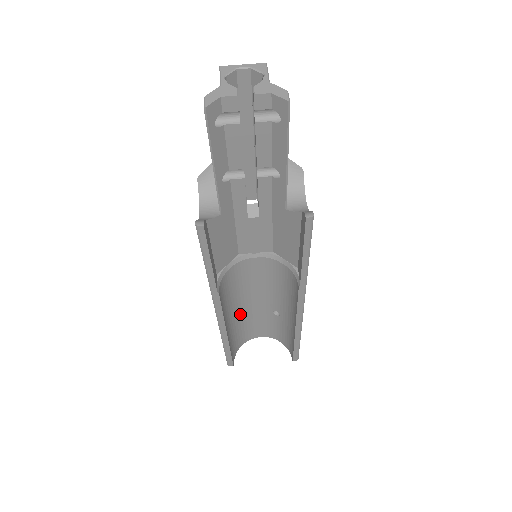
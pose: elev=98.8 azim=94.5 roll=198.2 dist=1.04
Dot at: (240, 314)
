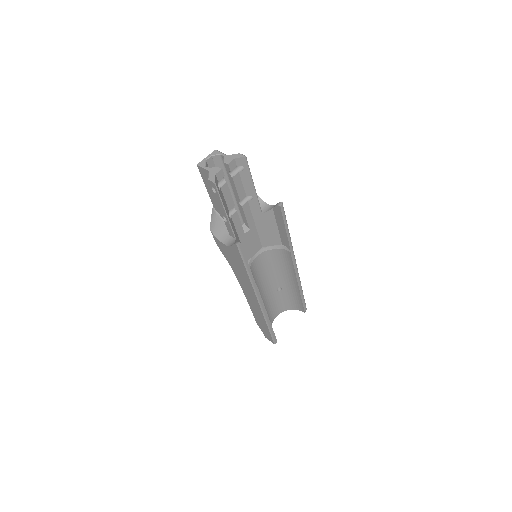
Dot at: occluded
